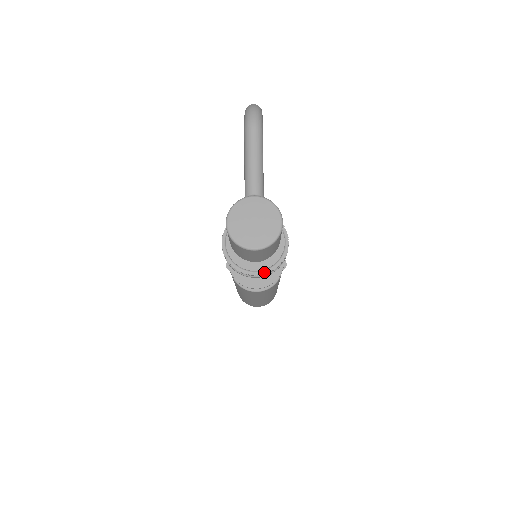
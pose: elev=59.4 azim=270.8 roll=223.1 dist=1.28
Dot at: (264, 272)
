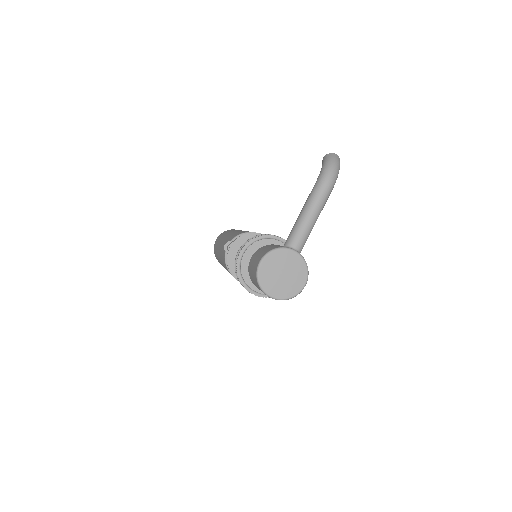
Dot at: (262, 295)
